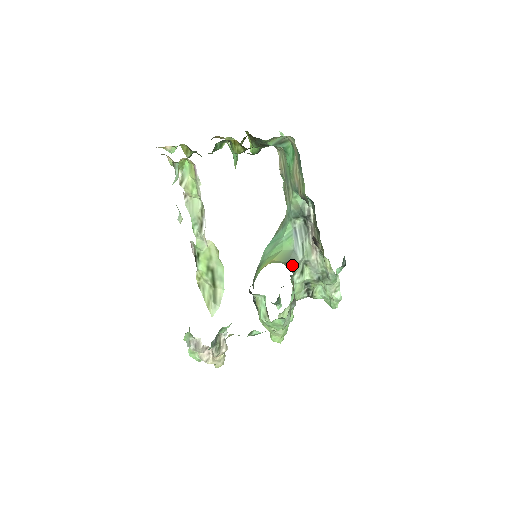
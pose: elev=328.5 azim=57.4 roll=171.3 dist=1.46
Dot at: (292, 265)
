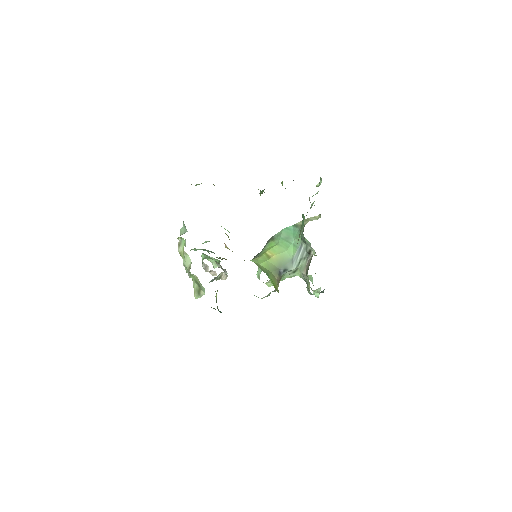
Dot at: (283, 271)
